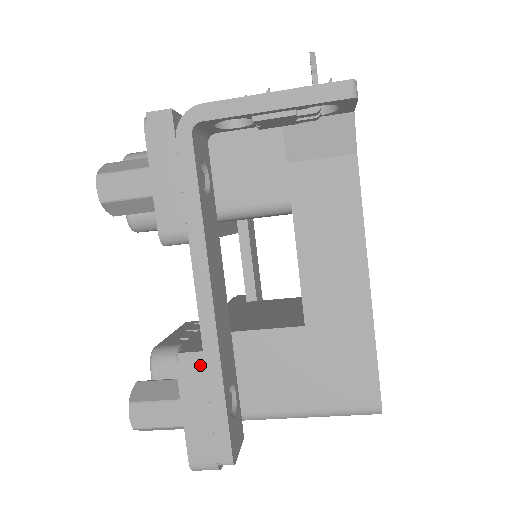
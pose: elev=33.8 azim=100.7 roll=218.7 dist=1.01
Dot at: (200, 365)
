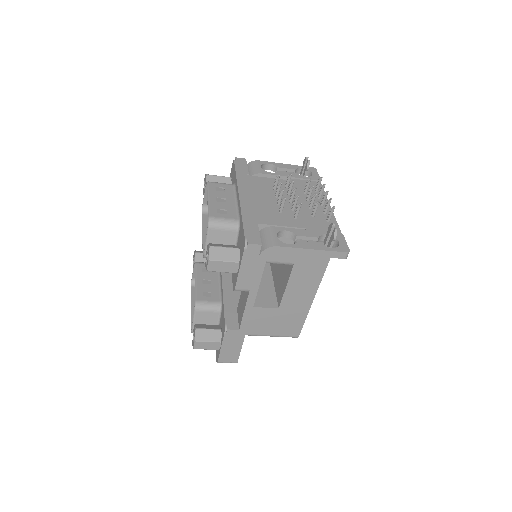
Dot at: (236, 334)
